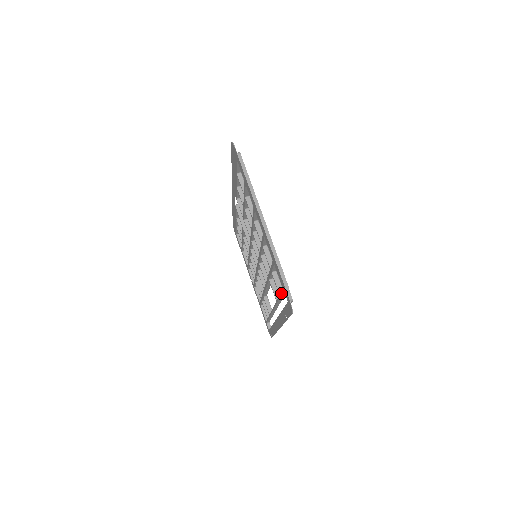
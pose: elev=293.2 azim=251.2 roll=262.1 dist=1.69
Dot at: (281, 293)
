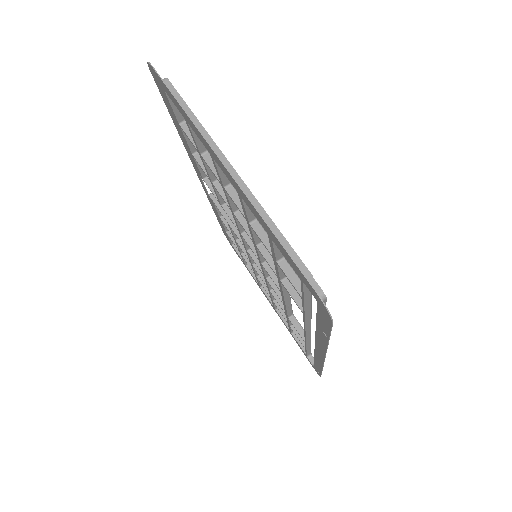
Dot at: (302, 292)
